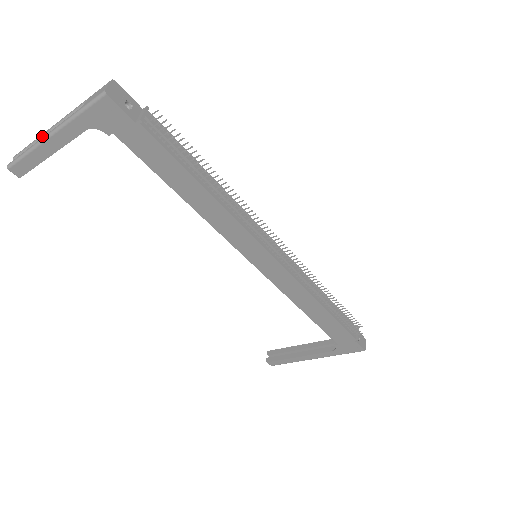
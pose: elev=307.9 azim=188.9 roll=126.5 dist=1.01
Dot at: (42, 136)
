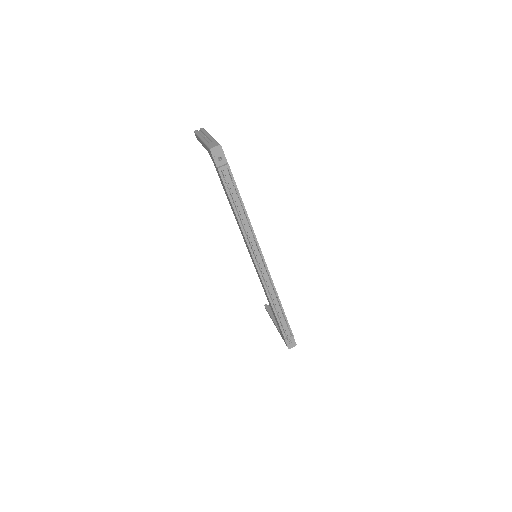
Dot at: (205, 134)
